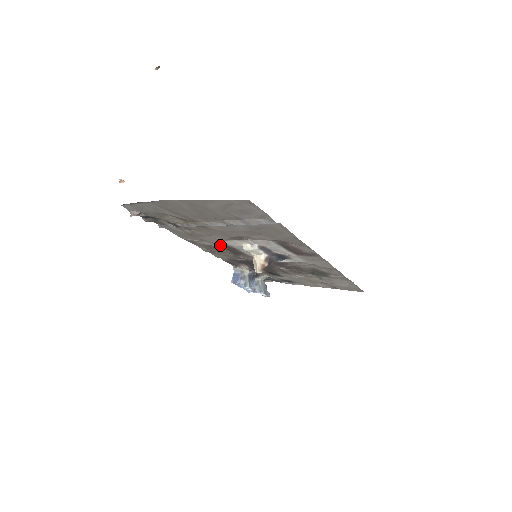
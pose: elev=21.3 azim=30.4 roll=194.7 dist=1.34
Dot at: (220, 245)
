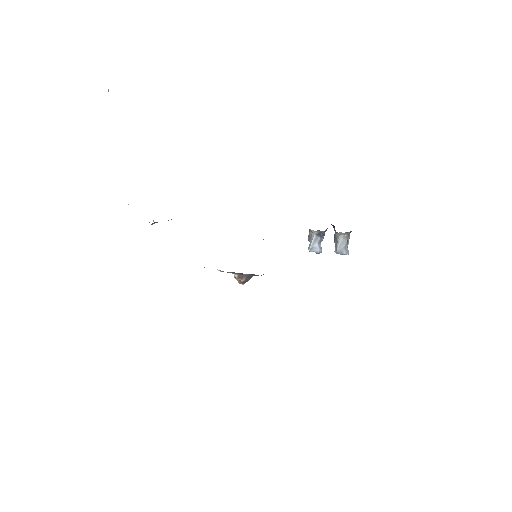
Dot at: occluded
